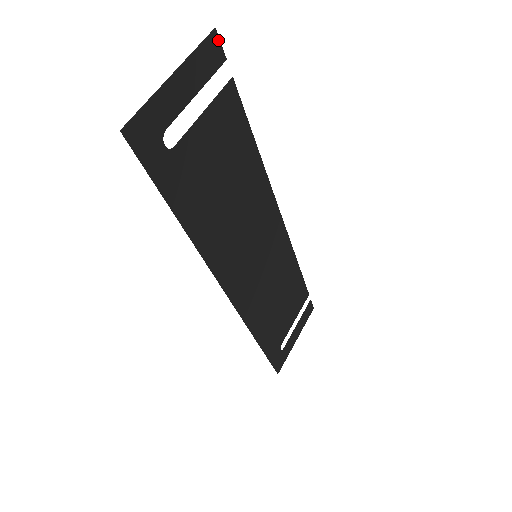
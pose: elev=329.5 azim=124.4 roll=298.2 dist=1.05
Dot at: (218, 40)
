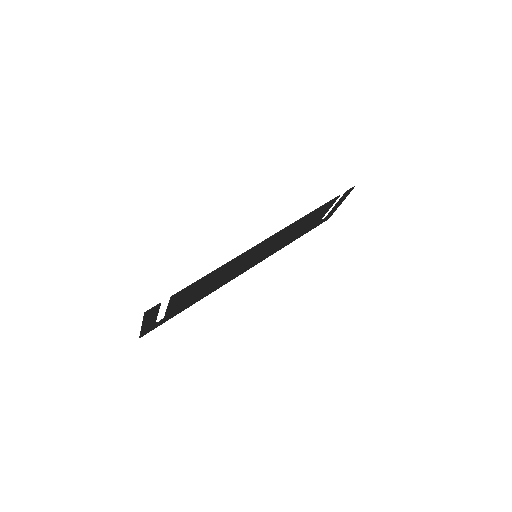
Dot at: (150, 310)
